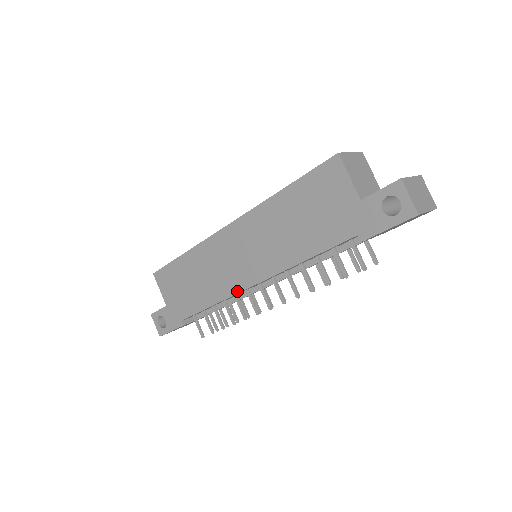
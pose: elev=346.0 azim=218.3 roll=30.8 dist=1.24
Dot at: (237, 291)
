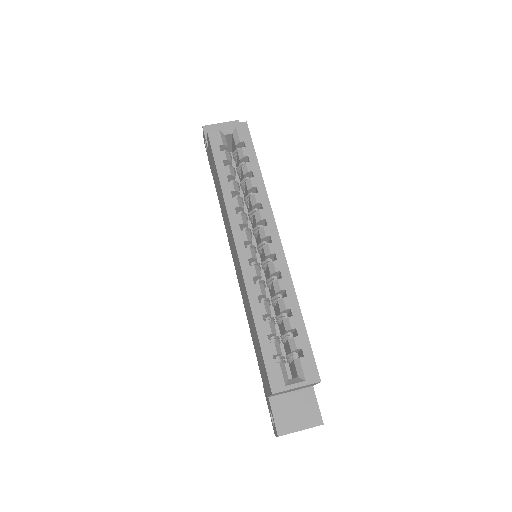
Dot at: (230, 249)
